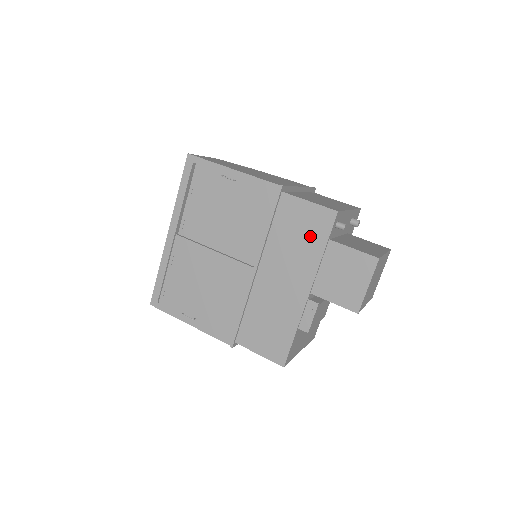
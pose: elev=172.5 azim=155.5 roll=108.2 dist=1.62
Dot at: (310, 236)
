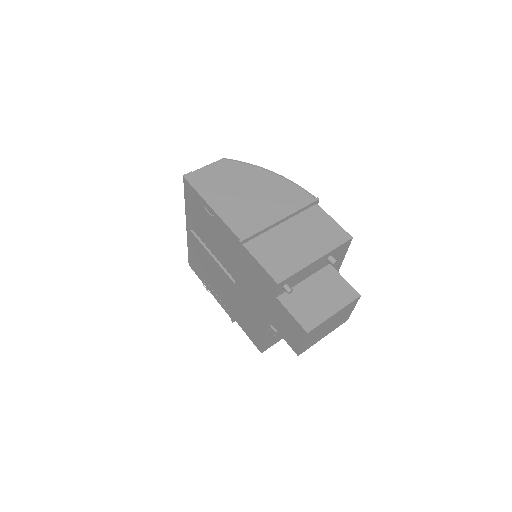
Dot at: (263, 288)
